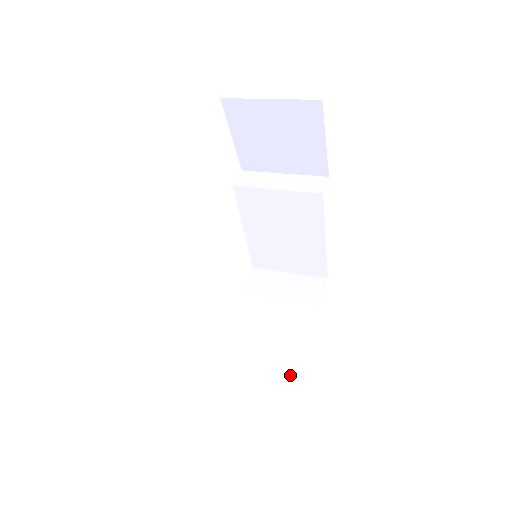
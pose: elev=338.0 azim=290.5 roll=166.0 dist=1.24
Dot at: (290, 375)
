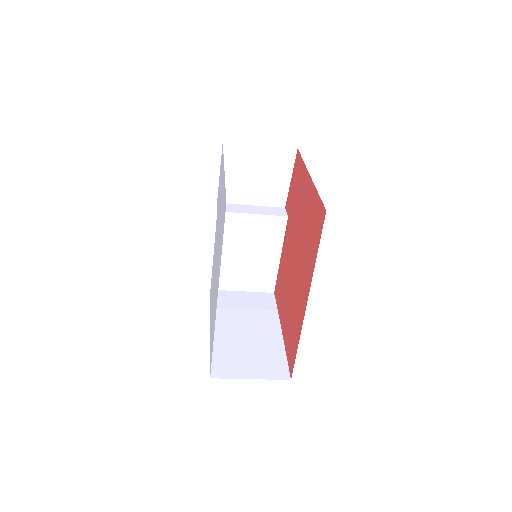
Dot at: (279, 356)
